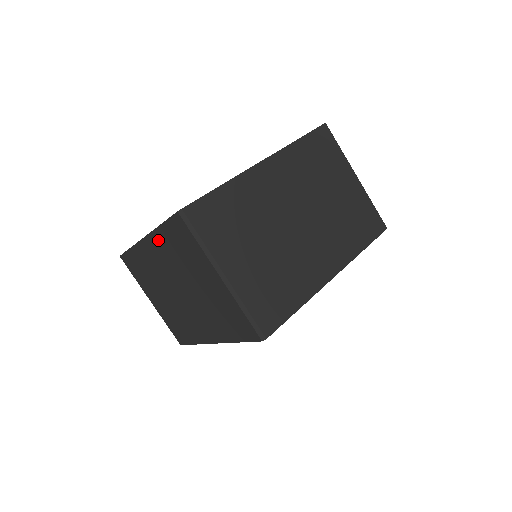
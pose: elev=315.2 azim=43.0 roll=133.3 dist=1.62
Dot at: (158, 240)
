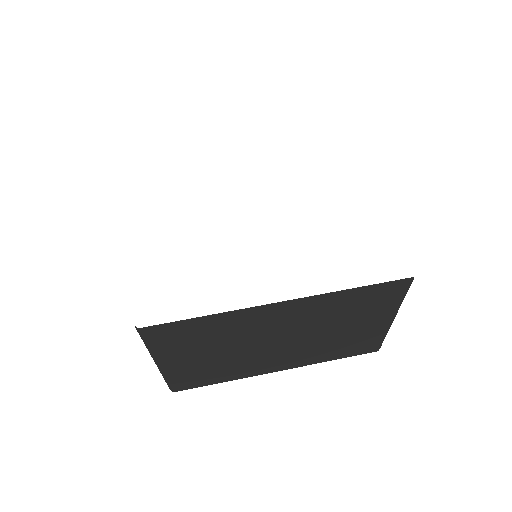
Dot at: occluded
